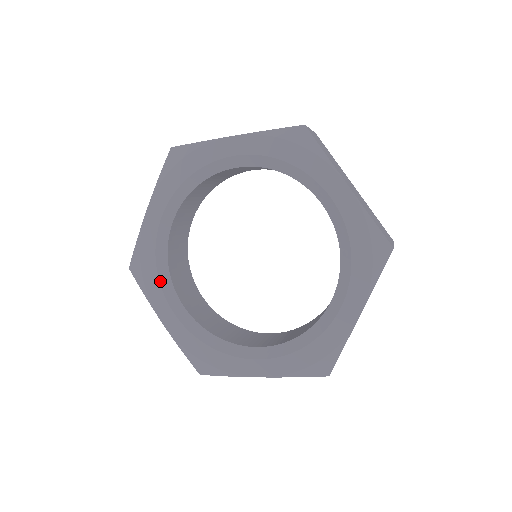
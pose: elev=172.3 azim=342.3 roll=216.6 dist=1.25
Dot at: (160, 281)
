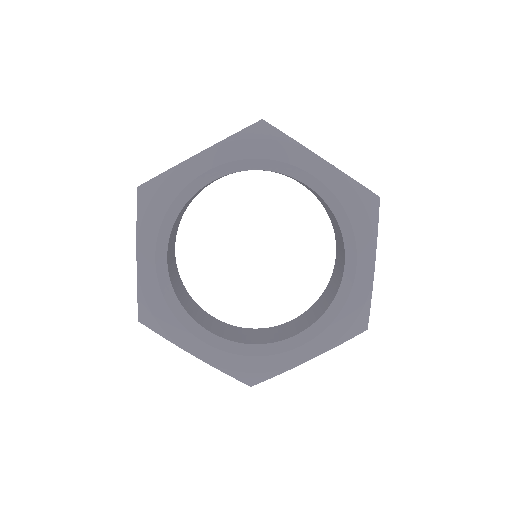
Dot at: (178, 319)
